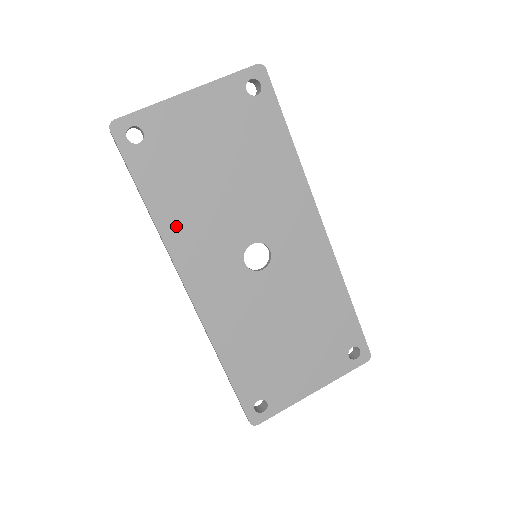
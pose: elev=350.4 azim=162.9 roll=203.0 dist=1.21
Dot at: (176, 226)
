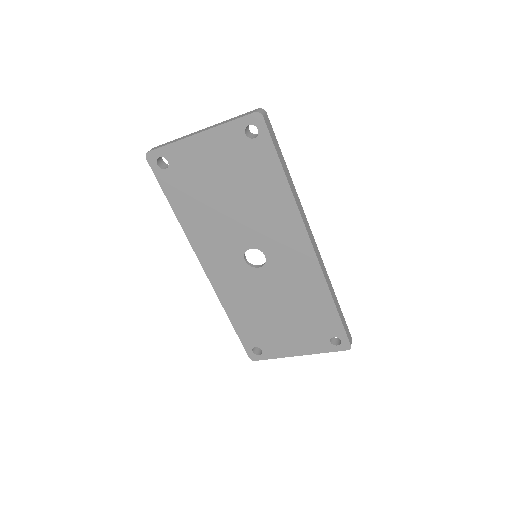
Dot at: (194, 227)
